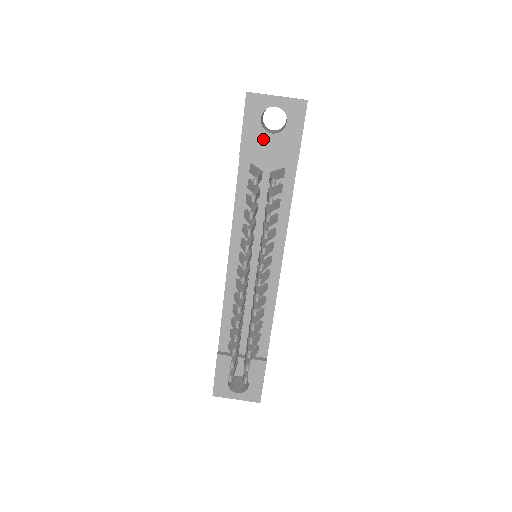
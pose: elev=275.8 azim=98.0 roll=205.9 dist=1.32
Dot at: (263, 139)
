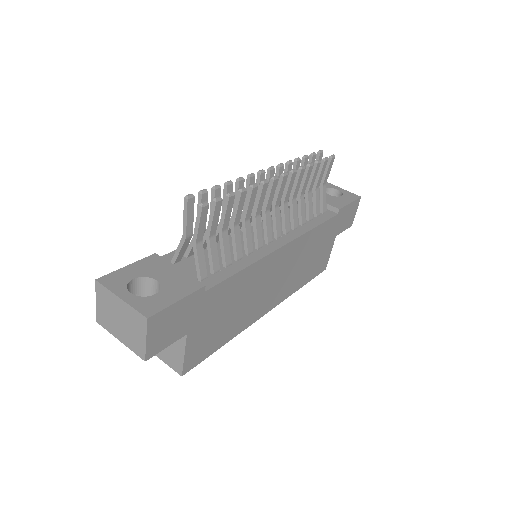
Dot at: occluded
